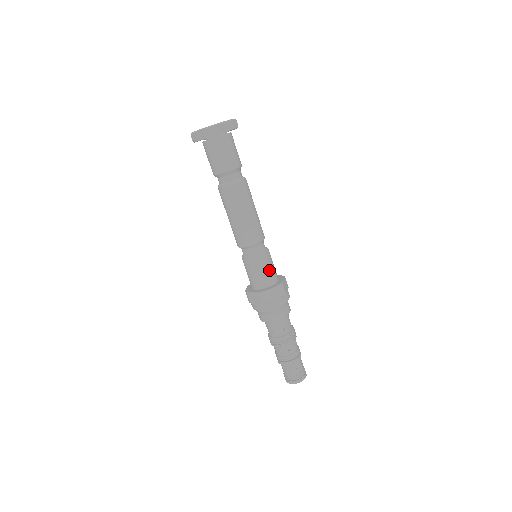
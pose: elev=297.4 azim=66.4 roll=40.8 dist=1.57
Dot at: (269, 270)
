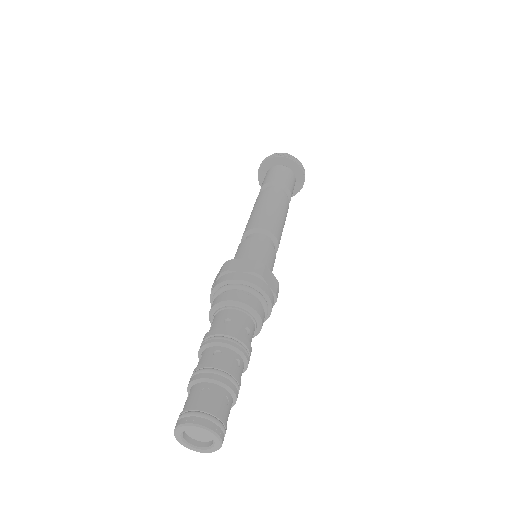
Dot at: (258, 254)
